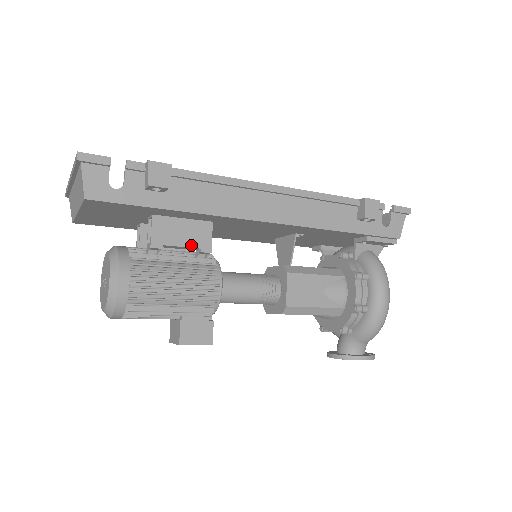
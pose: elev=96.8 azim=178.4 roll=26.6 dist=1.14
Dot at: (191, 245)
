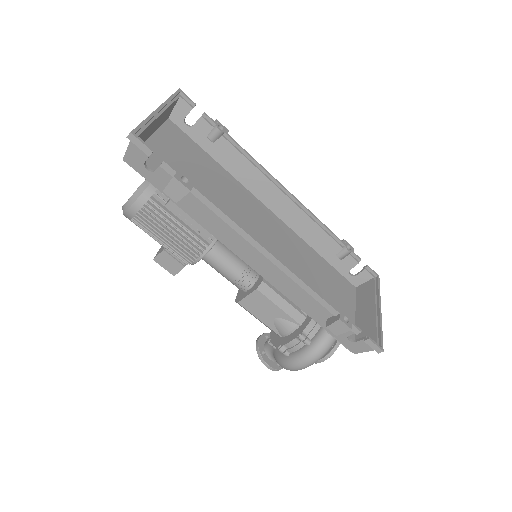
Dot at: (195, 225)
